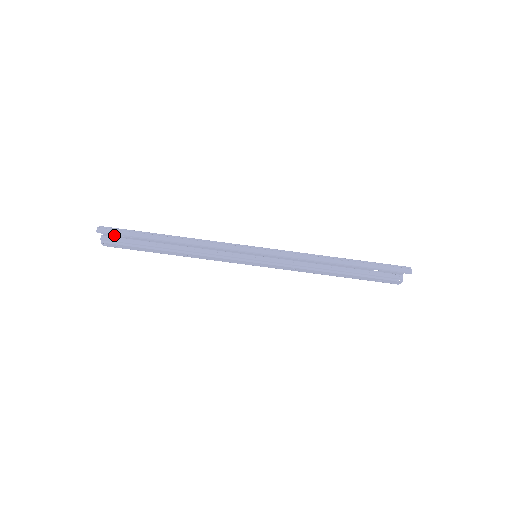
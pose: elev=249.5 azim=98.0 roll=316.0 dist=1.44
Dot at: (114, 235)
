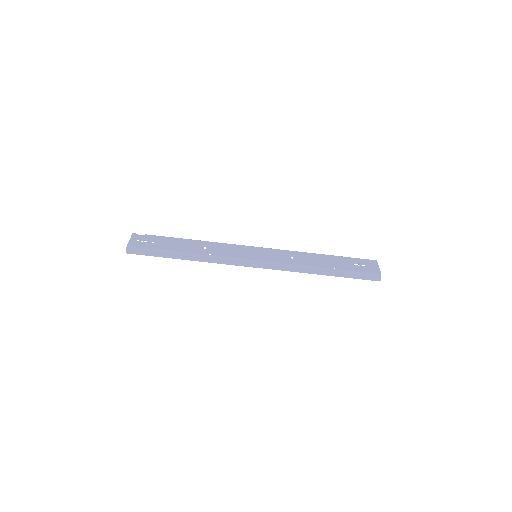
Dot at: (139, 240)
